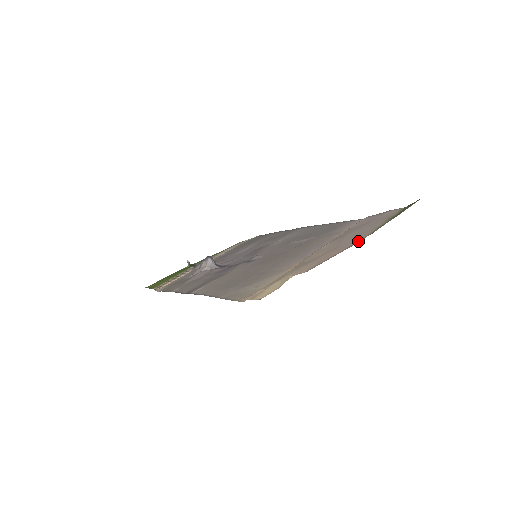
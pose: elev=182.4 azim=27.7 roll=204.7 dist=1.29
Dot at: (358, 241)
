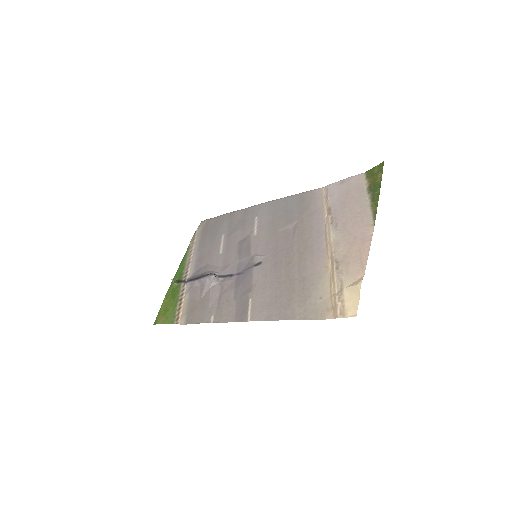
Dot at: (371, 229)
